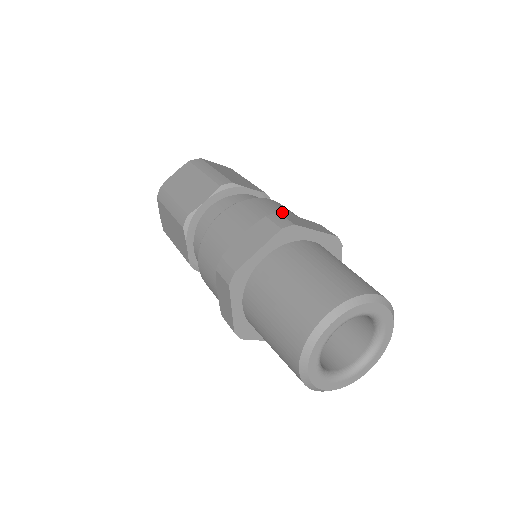
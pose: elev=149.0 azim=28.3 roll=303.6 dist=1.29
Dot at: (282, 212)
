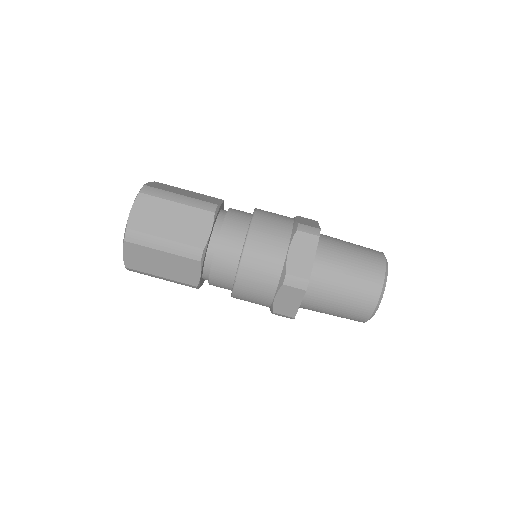
Dot at: (277, 258)
